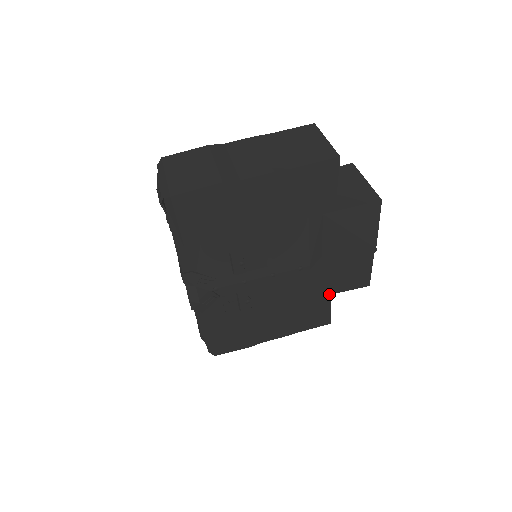
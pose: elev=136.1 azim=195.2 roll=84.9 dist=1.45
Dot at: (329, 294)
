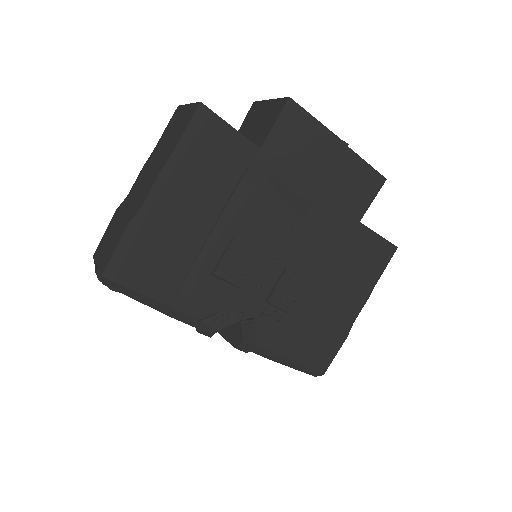
Dot at: (357, 223)
